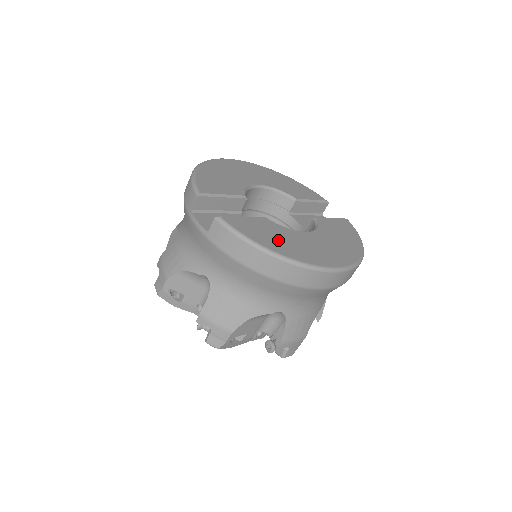
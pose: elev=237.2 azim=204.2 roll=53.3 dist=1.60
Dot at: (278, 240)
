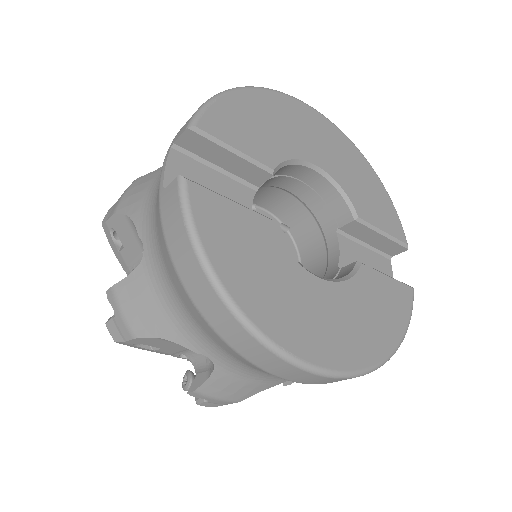
Dot at: (252, 268)
